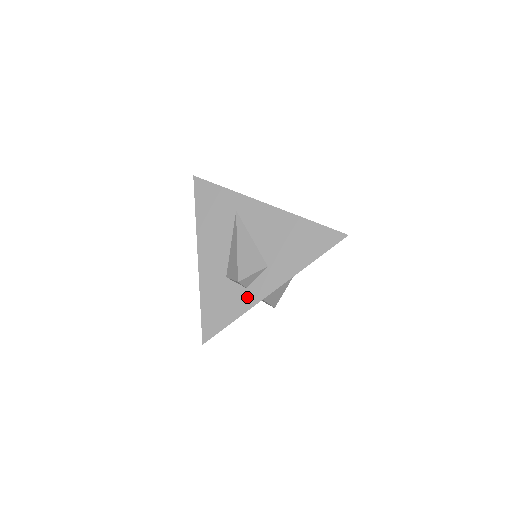
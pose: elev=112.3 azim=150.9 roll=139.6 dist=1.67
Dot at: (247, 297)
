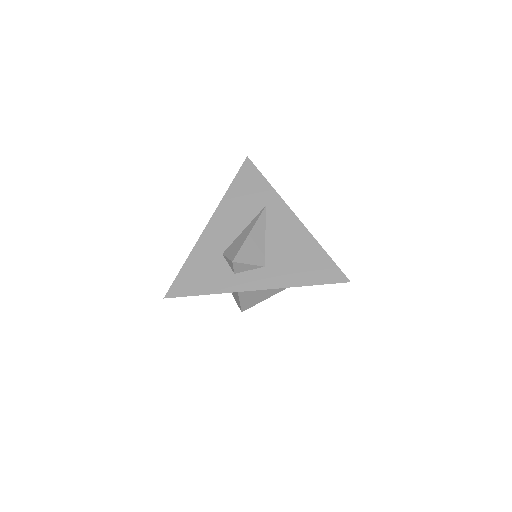
Dot at: (230, 281)
